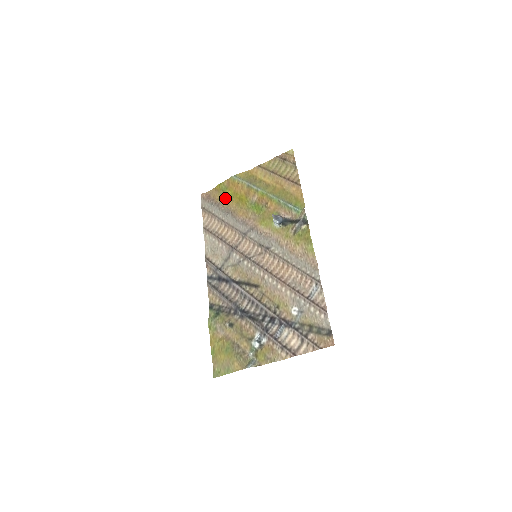
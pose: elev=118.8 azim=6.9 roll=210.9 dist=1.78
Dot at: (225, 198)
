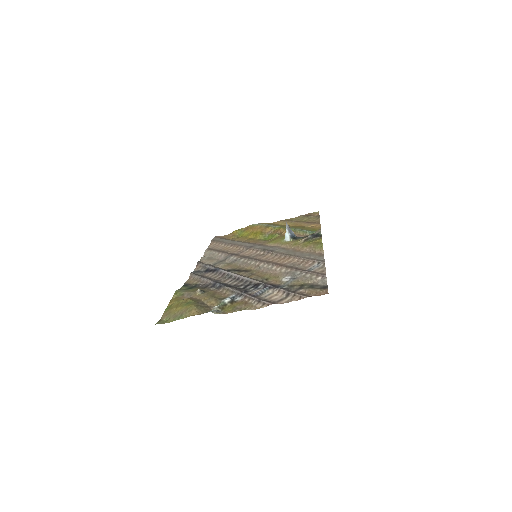
Dot at: (239, 237)
